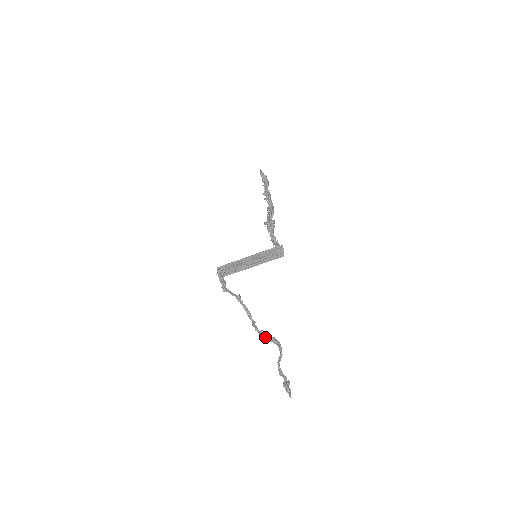
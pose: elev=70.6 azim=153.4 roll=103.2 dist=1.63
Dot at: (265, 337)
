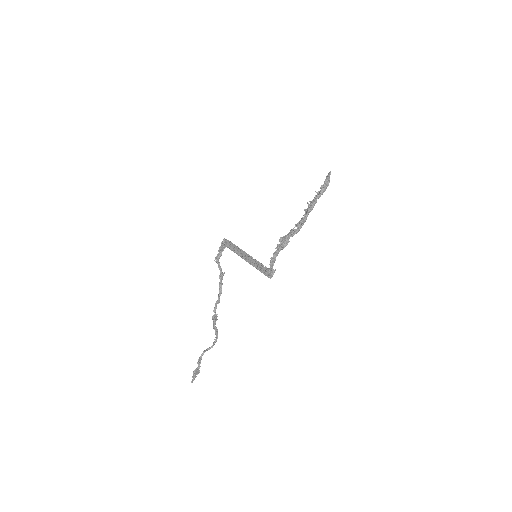
Dot at: (213, 323)
